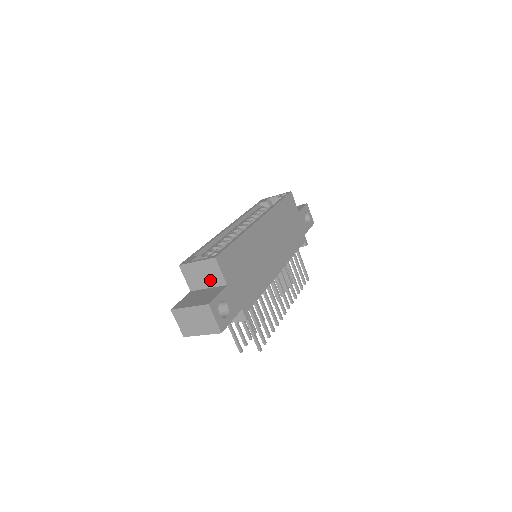
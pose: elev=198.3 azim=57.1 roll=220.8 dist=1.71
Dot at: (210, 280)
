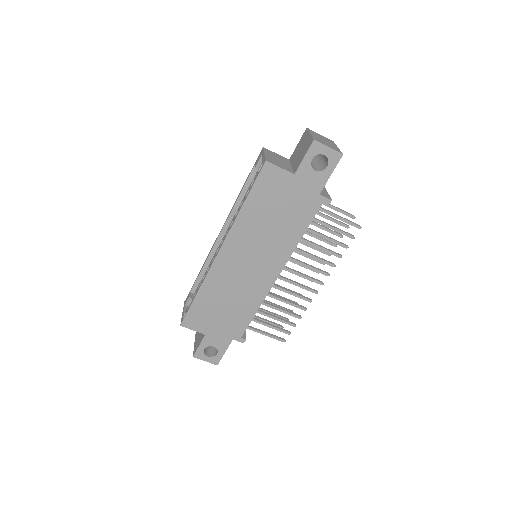
Dot at: occluded
